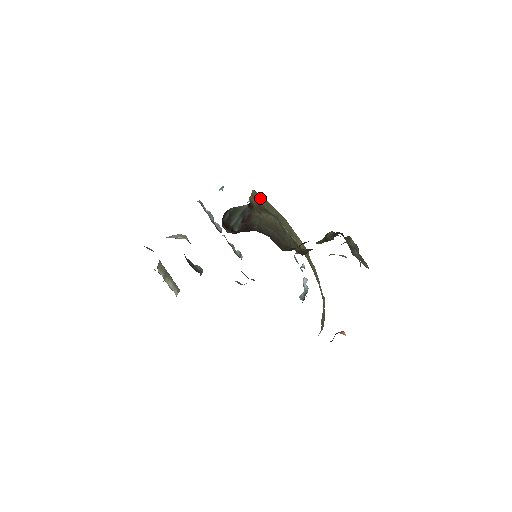
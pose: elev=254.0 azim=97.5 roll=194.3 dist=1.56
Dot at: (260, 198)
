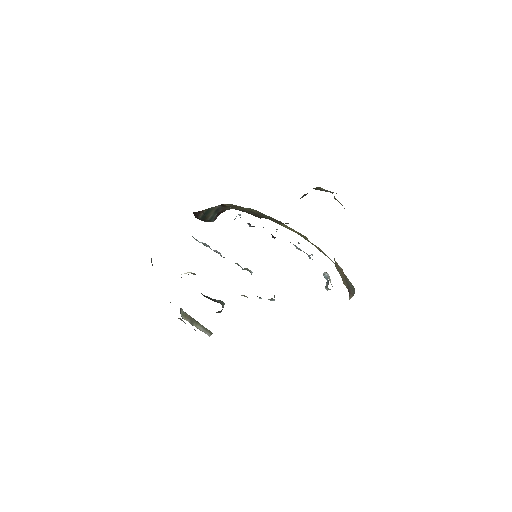
Dot at: occluded
